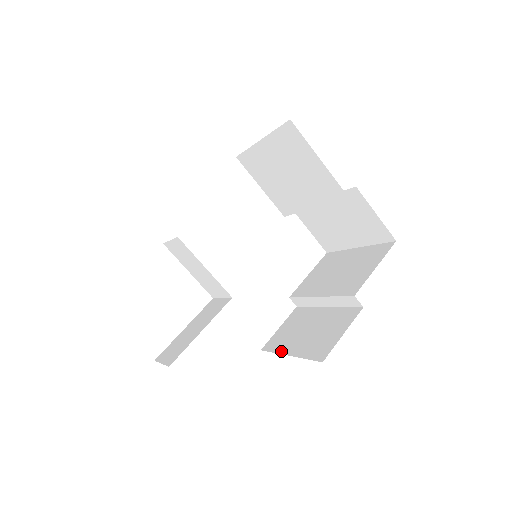
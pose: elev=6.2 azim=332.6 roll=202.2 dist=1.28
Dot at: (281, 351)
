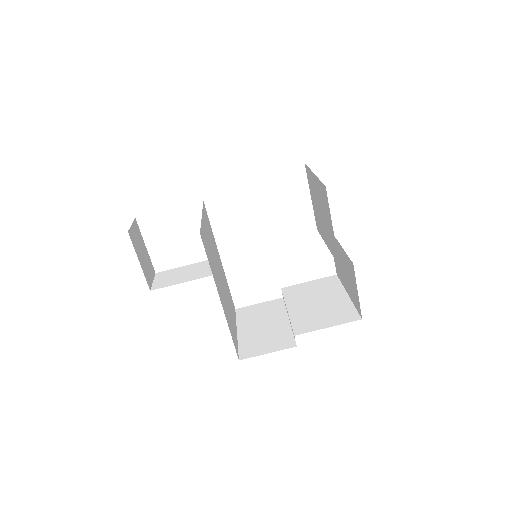
Dot at: (239, 324)
